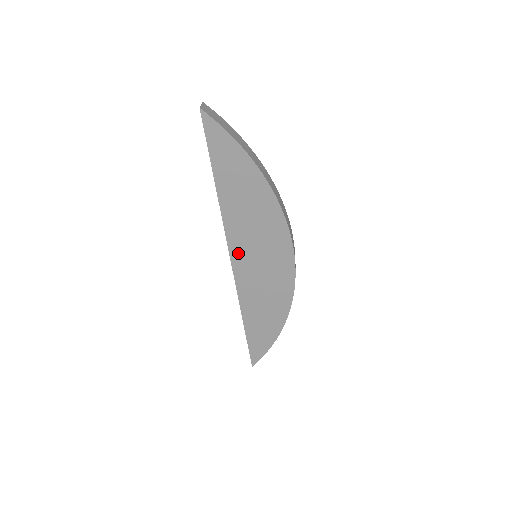
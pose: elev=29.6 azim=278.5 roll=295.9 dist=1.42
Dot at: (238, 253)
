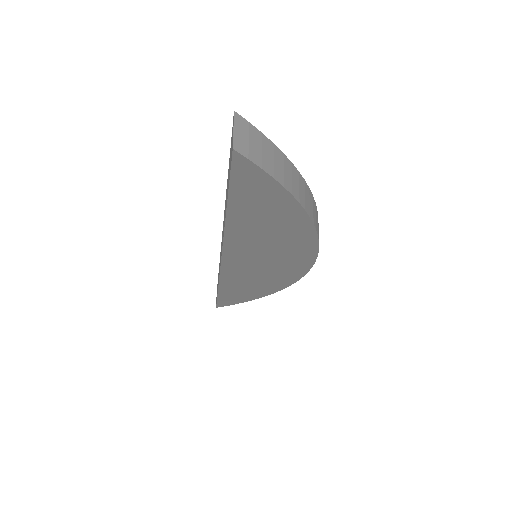
Dot at: (234, 262)
